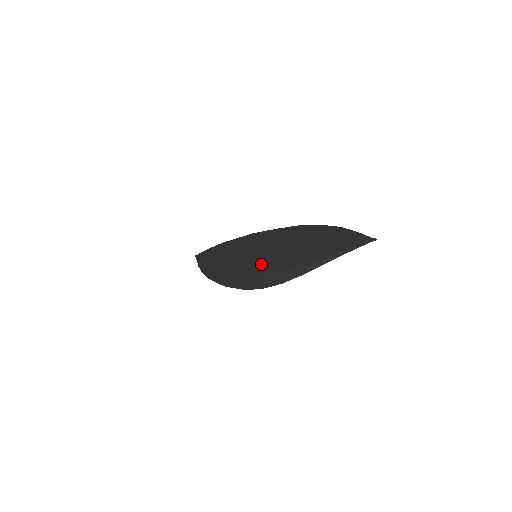
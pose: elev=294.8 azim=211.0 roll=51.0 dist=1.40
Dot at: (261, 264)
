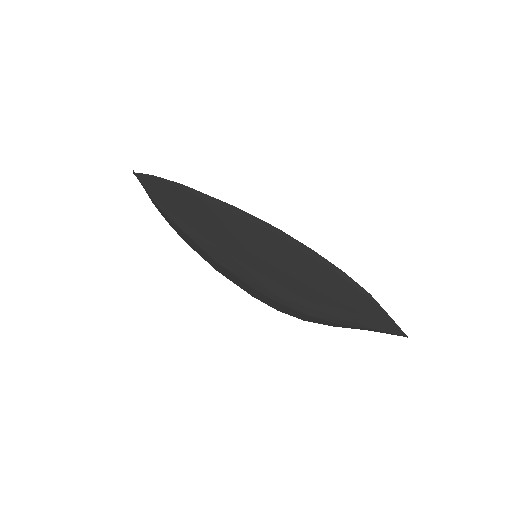
Dot at: (273, 286)
